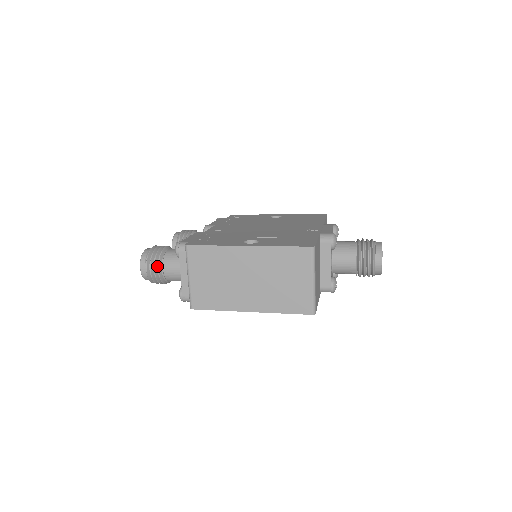
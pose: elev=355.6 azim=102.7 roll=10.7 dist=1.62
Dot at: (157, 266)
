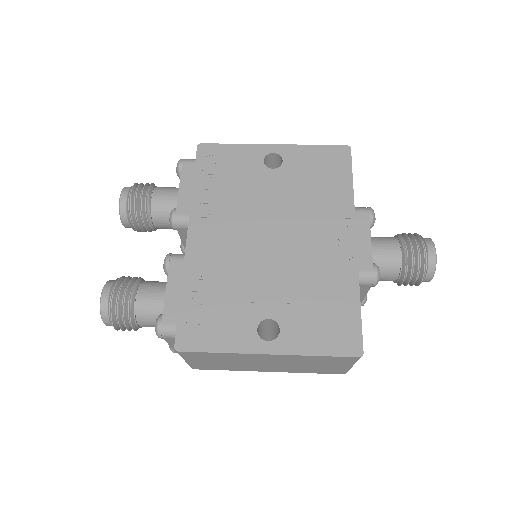
Dot at: (129, 324)
